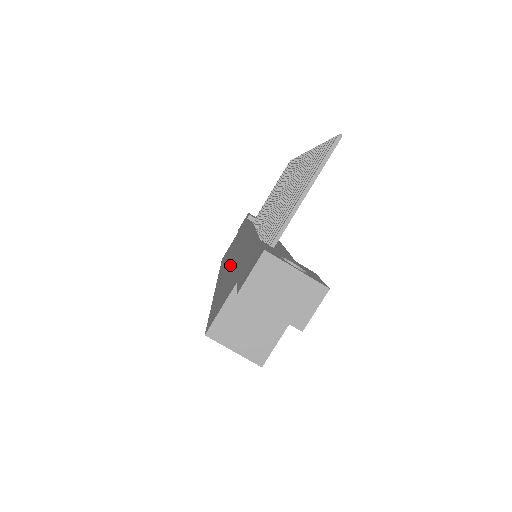
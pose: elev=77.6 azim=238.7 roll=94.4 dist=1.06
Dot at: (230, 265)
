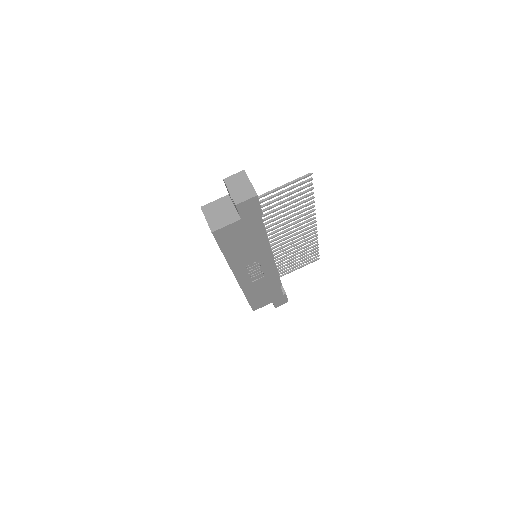
Dot at: occluded
